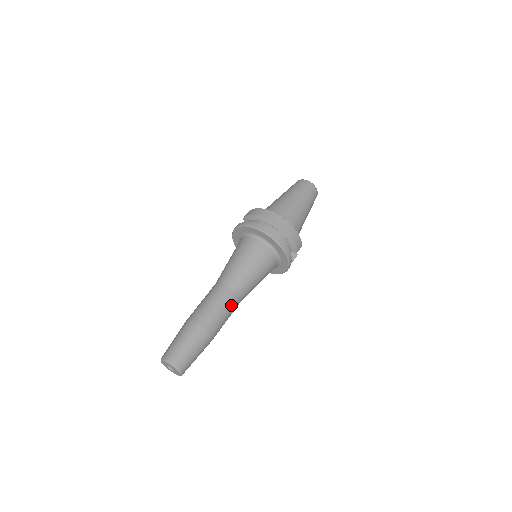
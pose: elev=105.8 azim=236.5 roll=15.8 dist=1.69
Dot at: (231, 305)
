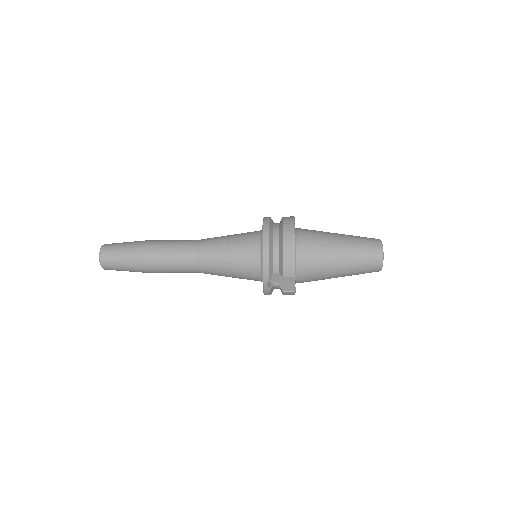
Dot at: (182, 258)
